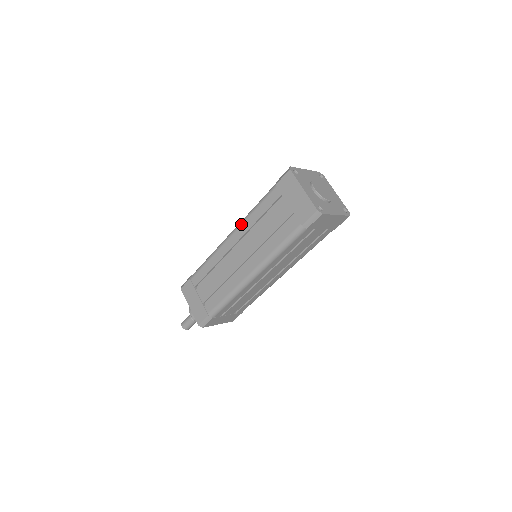
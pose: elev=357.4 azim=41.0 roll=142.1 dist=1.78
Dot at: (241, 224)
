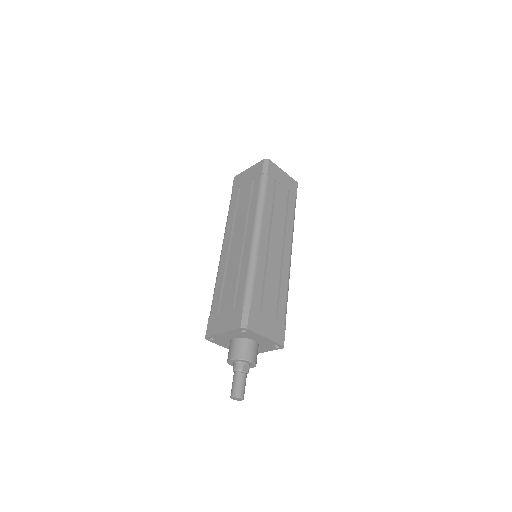
Dot at: (225, 232)
